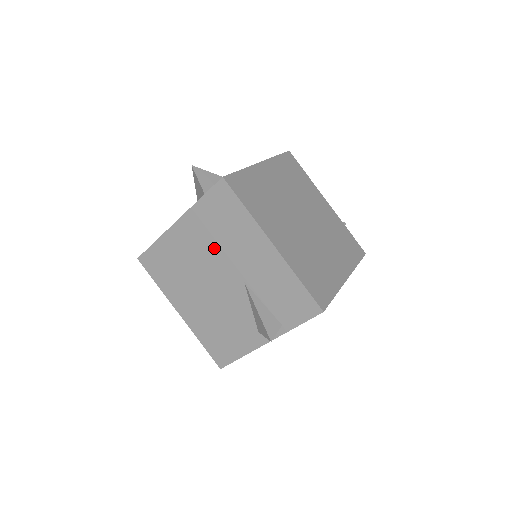
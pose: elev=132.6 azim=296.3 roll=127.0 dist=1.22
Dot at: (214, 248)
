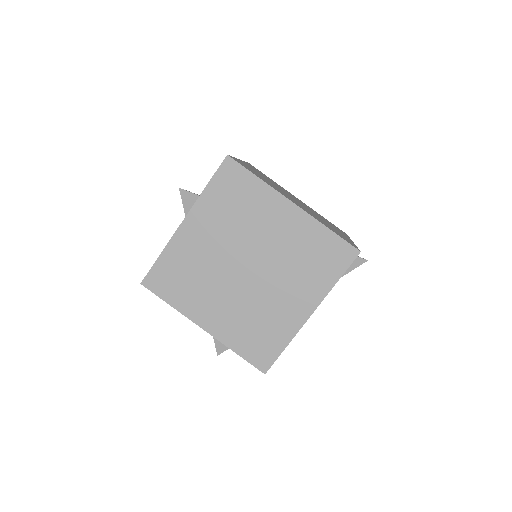
Dot at: occluded
